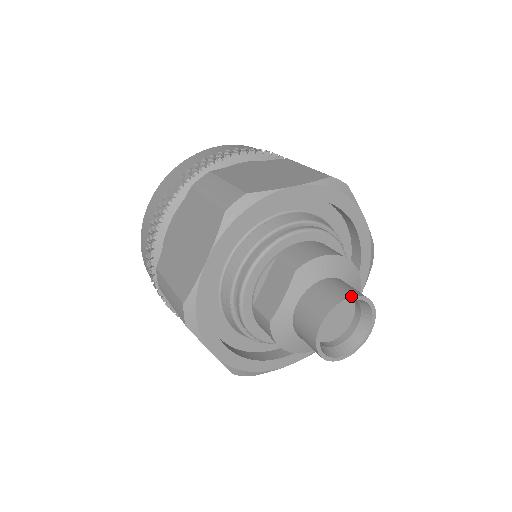
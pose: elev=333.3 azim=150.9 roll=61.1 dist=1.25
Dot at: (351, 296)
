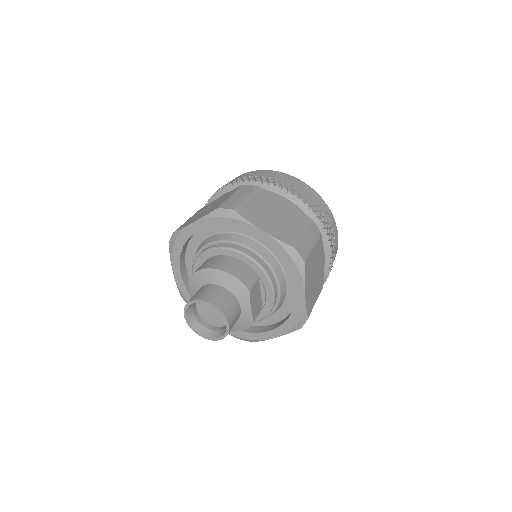
Dot at: (192, 300)
